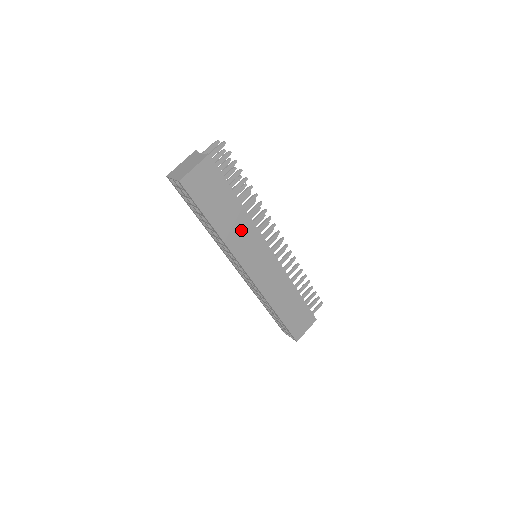
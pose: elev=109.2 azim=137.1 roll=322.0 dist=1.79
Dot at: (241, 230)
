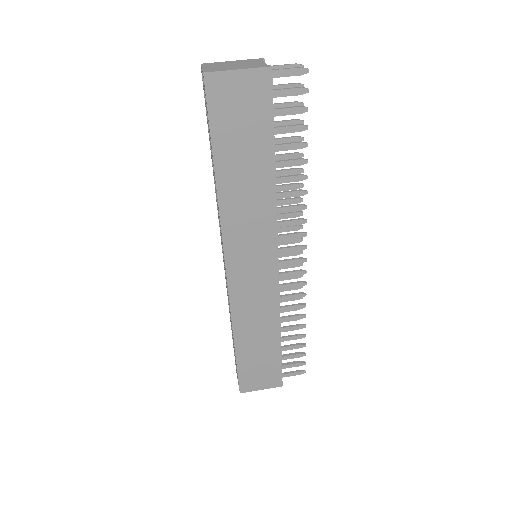
Dot at: (253, 206)
